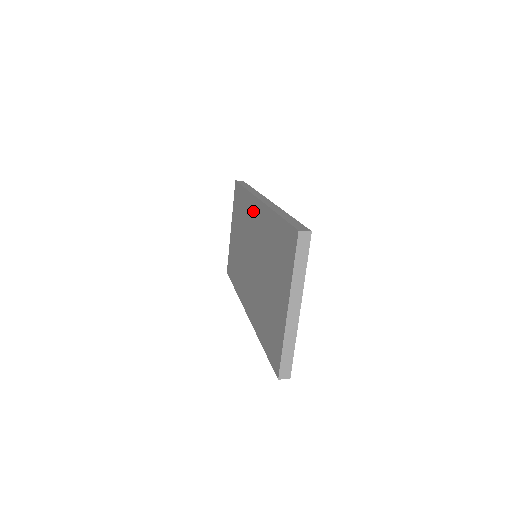
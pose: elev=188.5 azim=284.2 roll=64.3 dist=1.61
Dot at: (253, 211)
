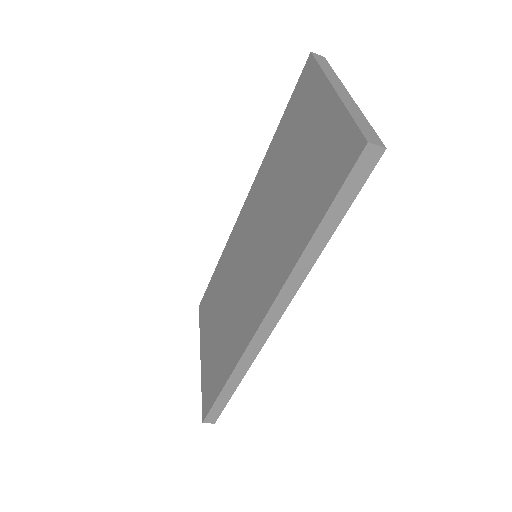
Dot at: (238, 231)
